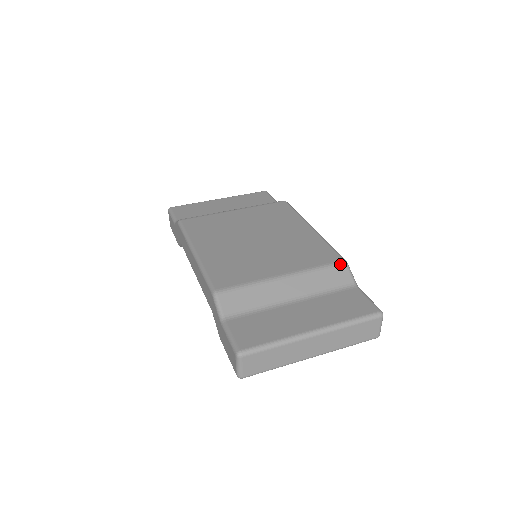
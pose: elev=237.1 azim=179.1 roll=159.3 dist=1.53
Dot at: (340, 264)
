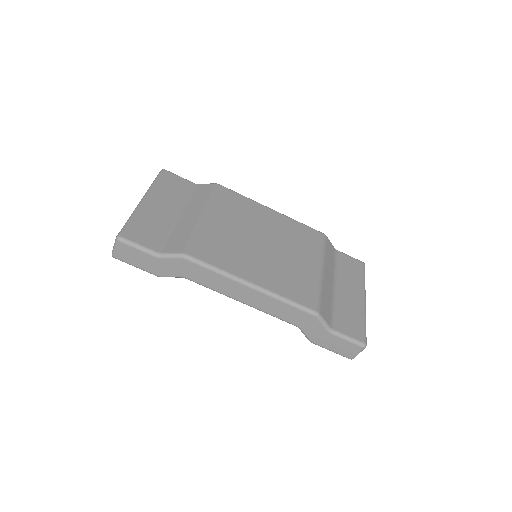
Dot at: (326, 239)
